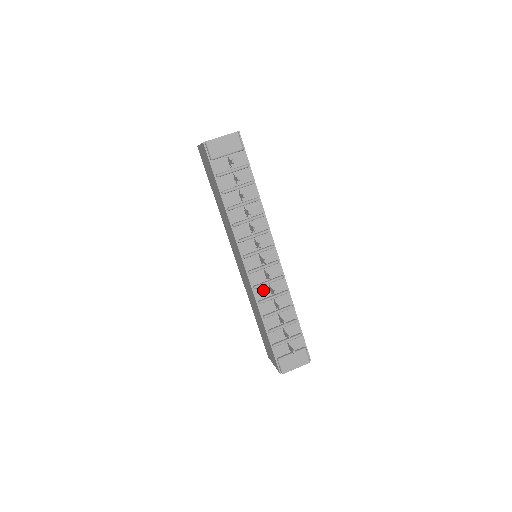
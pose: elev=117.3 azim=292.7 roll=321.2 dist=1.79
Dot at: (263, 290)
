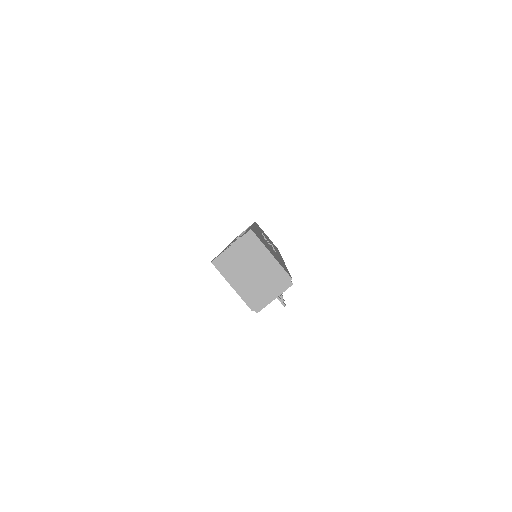
Dot at: occluded
